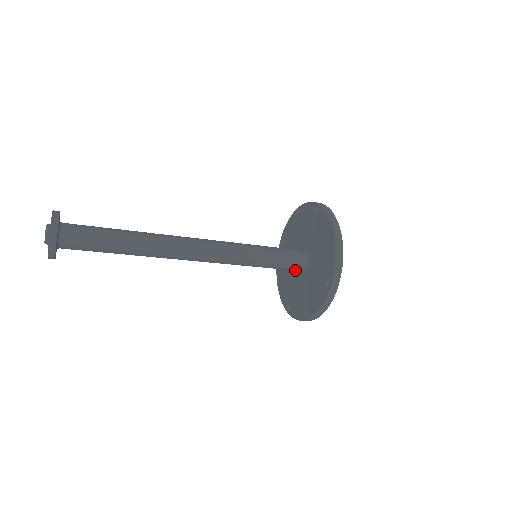
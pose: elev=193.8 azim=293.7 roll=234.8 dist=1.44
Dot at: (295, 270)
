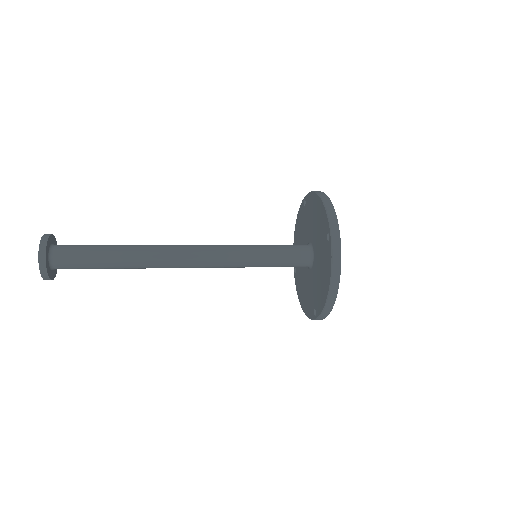
Dot at: (303, 263)
